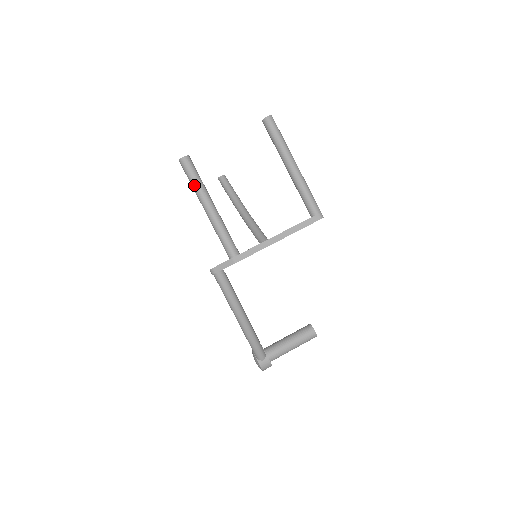
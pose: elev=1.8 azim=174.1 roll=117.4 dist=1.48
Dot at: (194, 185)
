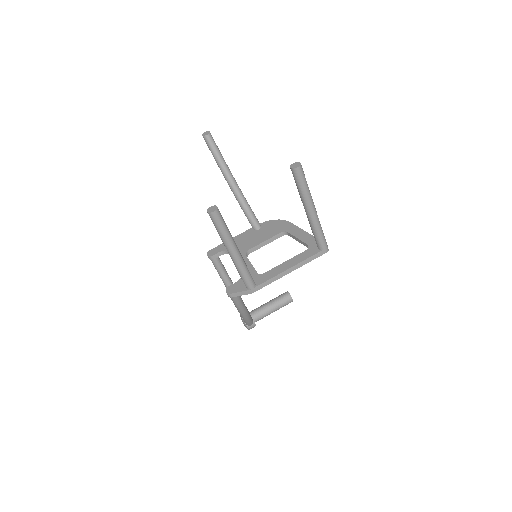
Dot at: (222, 235)
